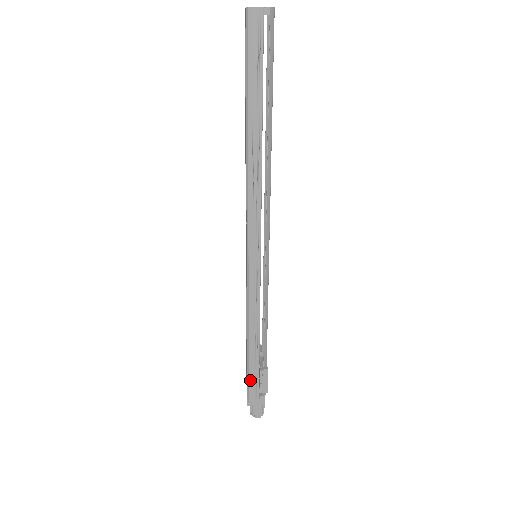
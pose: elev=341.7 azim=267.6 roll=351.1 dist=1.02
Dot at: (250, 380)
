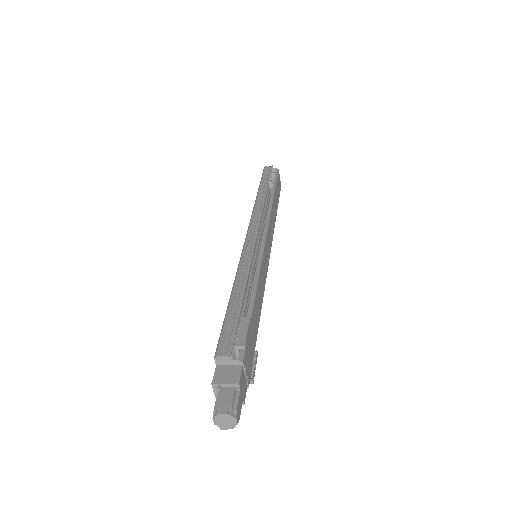
Dot at: (224, 330)
